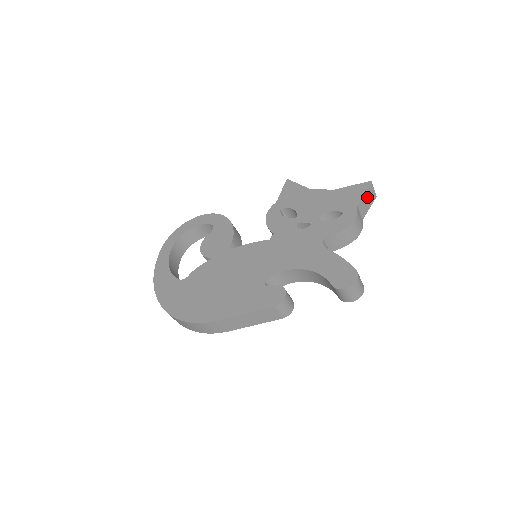
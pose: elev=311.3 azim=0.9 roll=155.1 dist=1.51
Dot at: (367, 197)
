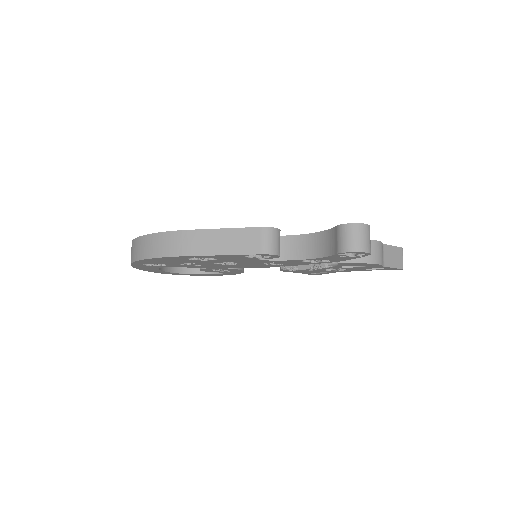
Dot at: (394, 253)
